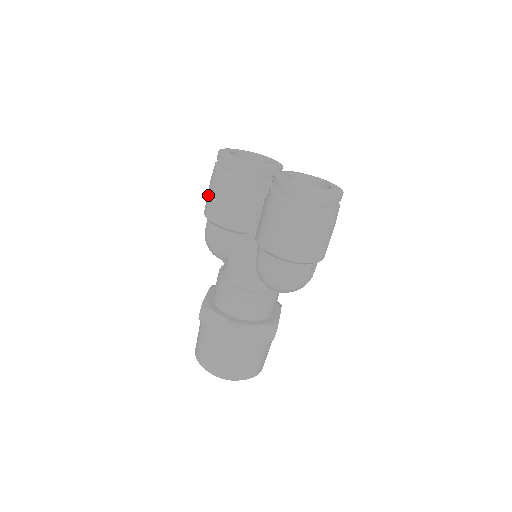
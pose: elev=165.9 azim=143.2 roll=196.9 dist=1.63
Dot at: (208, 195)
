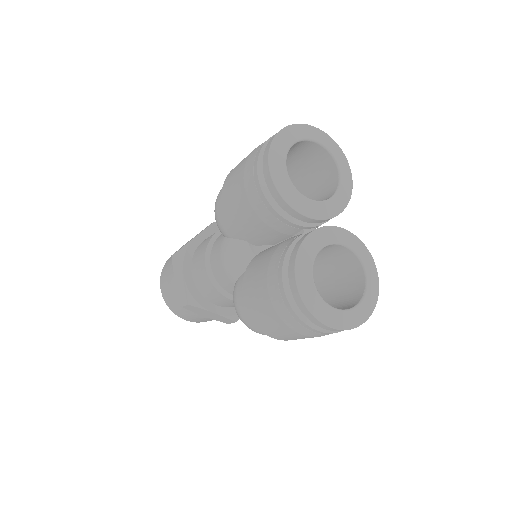
Dot at: (237, 169)
